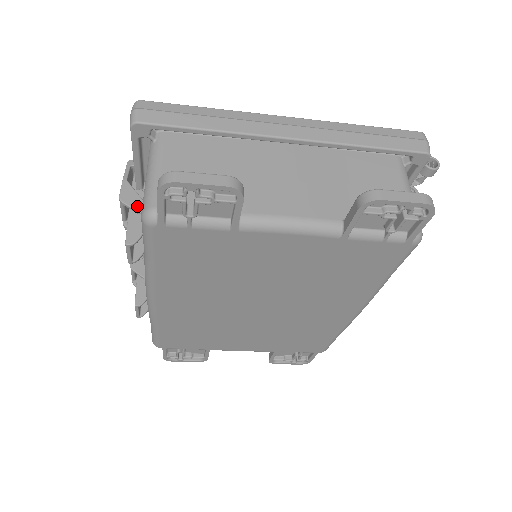
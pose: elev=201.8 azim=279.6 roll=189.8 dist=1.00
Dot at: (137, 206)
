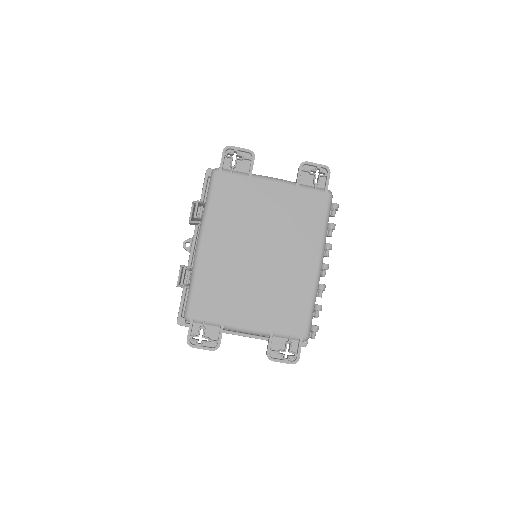
Dot at: occluded
